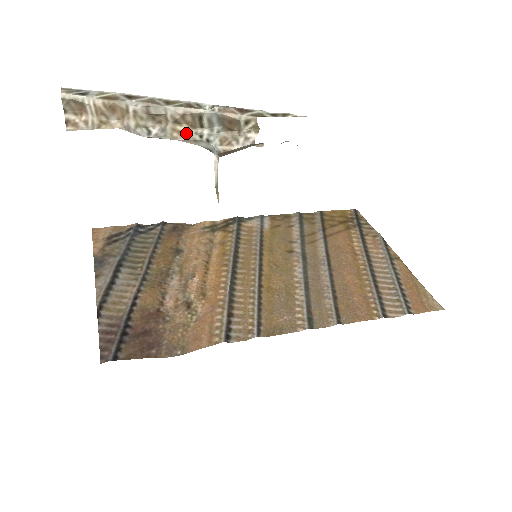
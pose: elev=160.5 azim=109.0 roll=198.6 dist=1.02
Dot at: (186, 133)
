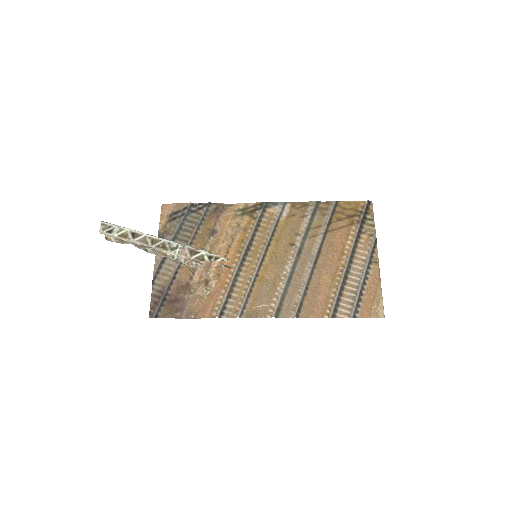
Dot at: (165, 254)
